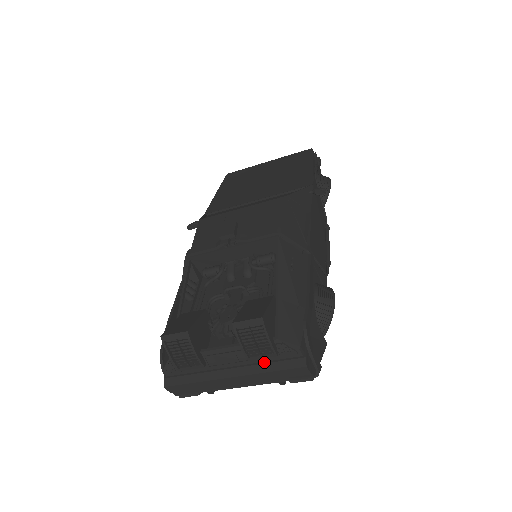
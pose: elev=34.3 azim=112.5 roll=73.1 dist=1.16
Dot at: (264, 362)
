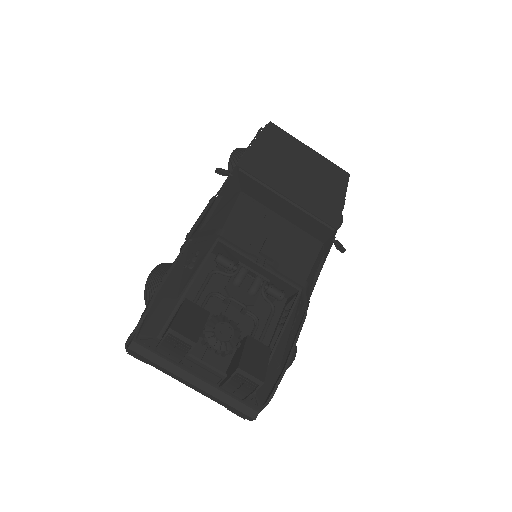
Dot at: (227, 393)
